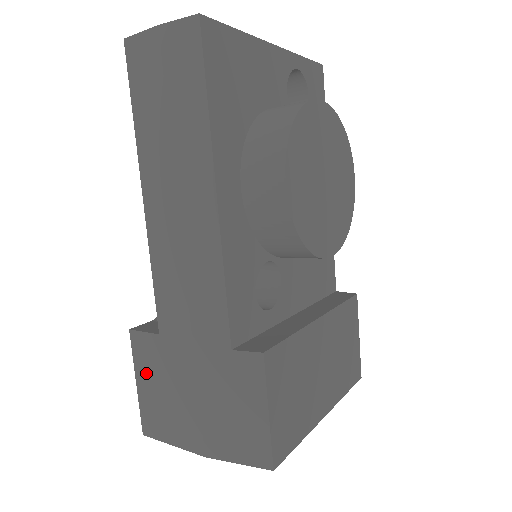
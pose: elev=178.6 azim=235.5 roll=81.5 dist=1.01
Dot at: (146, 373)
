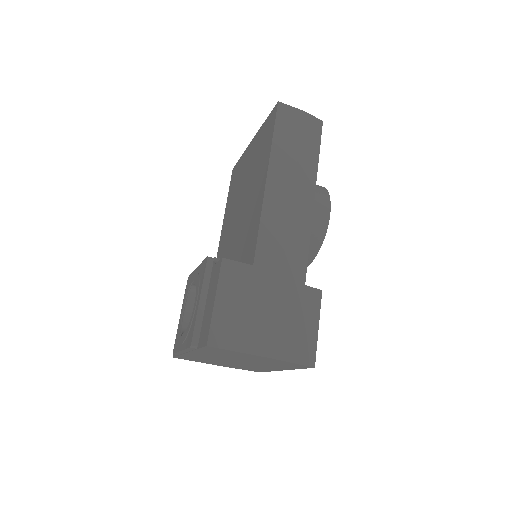
Dot at: (230, 292)
